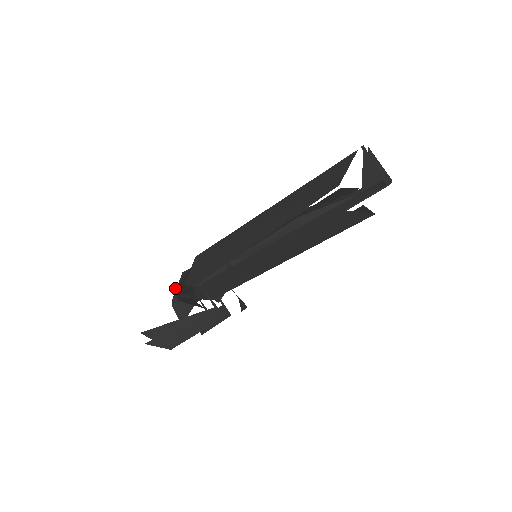
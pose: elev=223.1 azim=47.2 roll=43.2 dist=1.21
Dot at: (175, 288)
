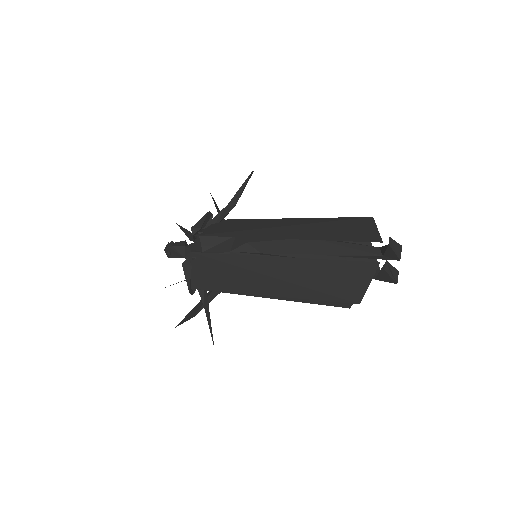
Dot at: (213, 342)
